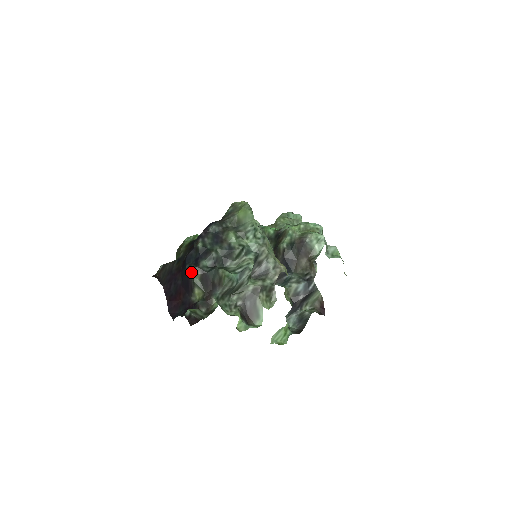
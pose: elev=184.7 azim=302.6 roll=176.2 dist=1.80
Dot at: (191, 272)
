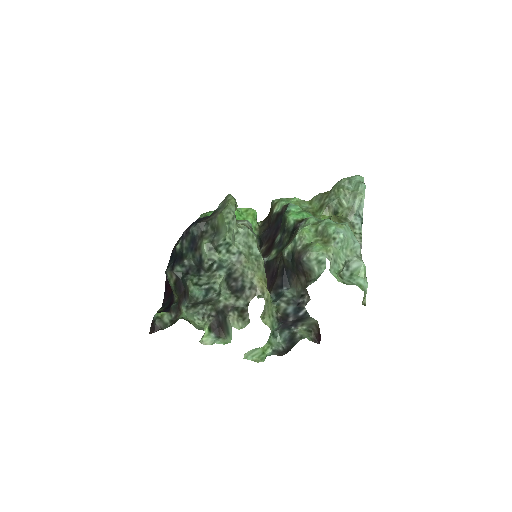
Dot at: (167, 274)
